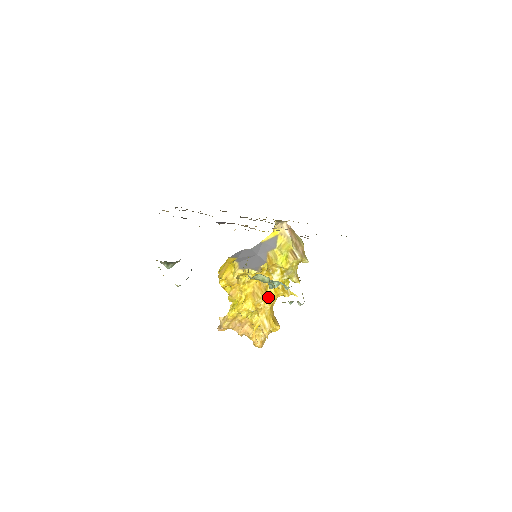
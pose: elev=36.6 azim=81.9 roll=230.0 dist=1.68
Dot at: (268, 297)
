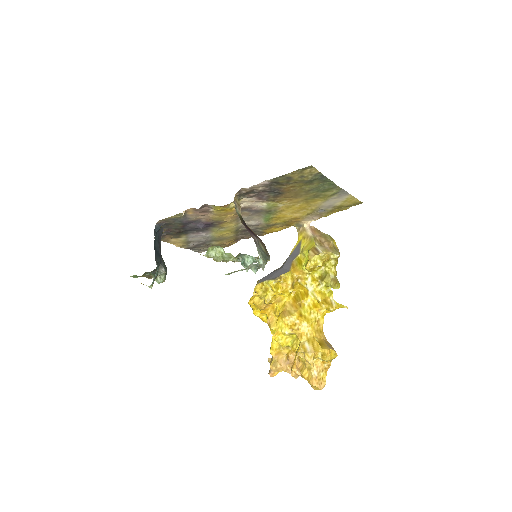
Dot at: (306, 314)
